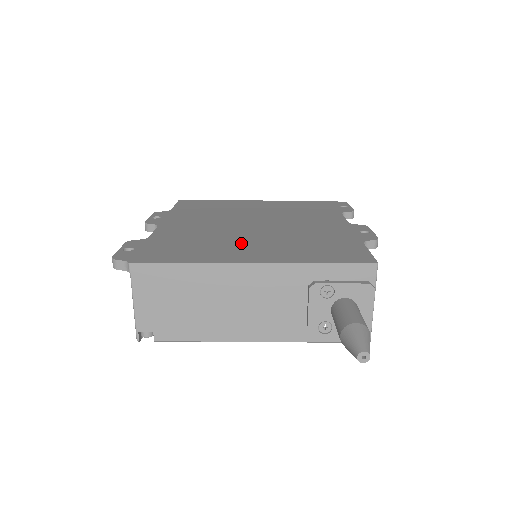
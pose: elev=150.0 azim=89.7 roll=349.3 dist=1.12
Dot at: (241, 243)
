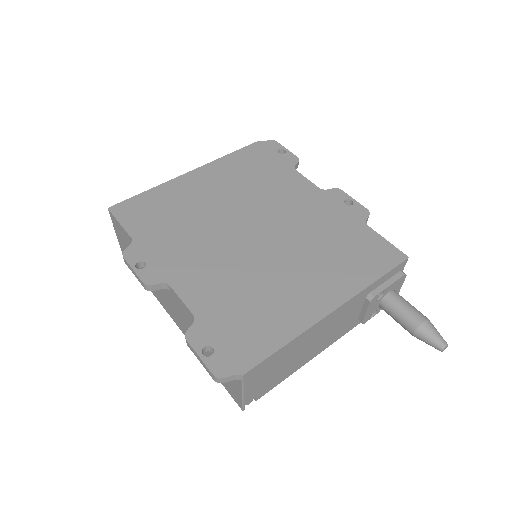
Dot at: (286, 279)
